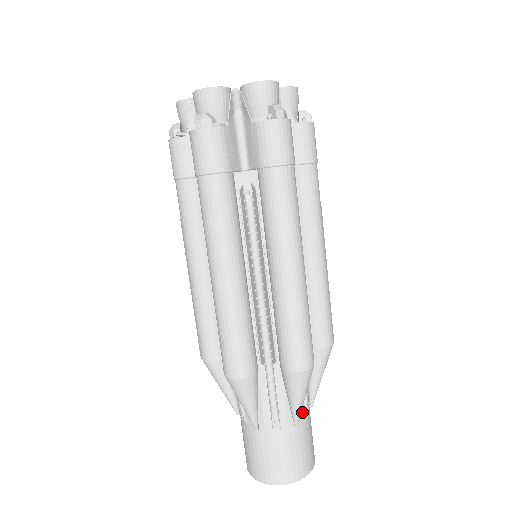
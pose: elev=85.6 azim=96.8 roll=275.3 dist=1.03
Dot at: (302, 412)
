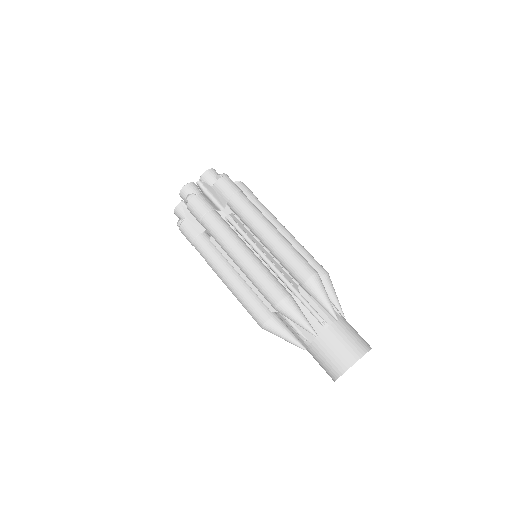
Dot at: (337, 314)
